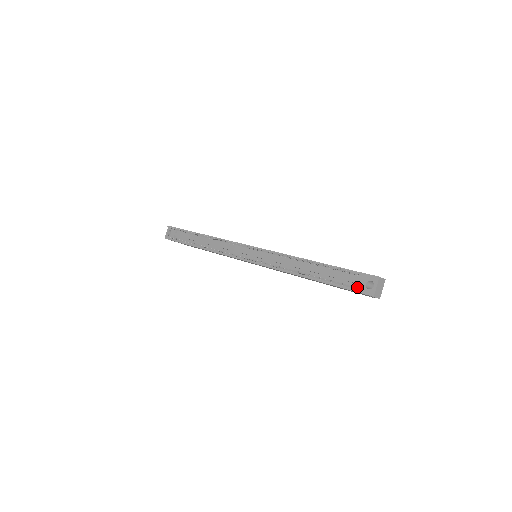
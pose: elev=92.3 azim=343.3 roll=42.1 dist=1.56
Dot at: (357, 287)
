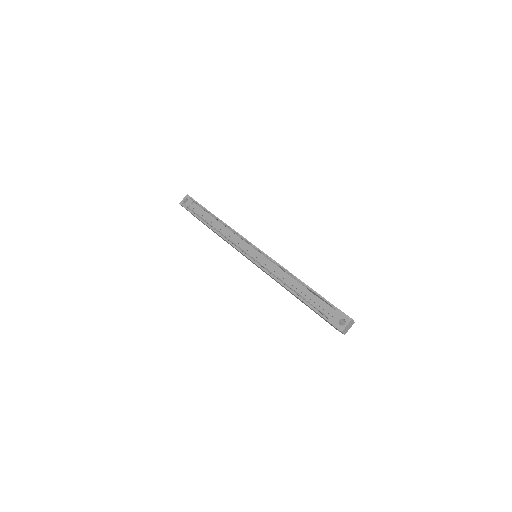
Dot at: (332, 319)
